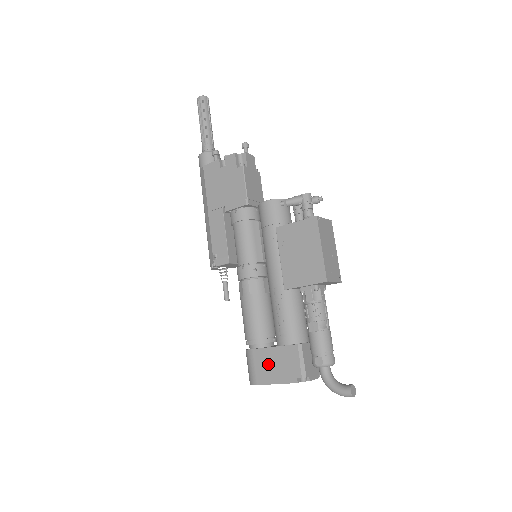
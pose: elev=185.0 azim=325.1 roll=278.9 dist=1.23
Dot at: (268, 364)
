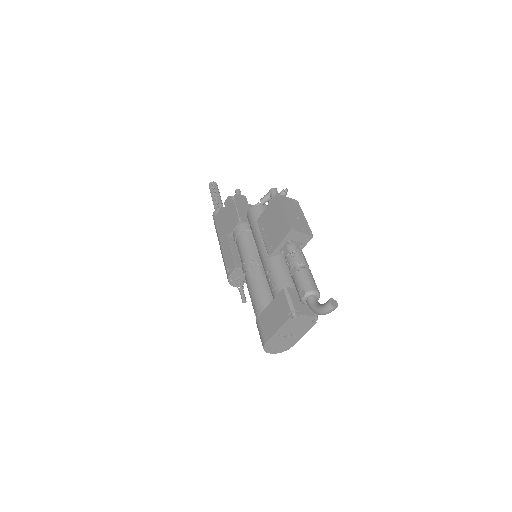
Dot at: (269, 320)
